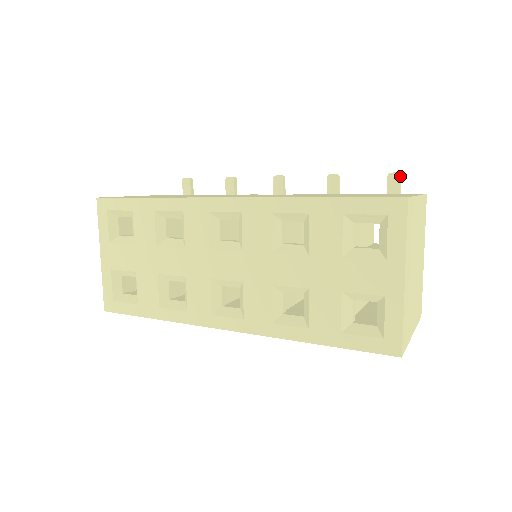
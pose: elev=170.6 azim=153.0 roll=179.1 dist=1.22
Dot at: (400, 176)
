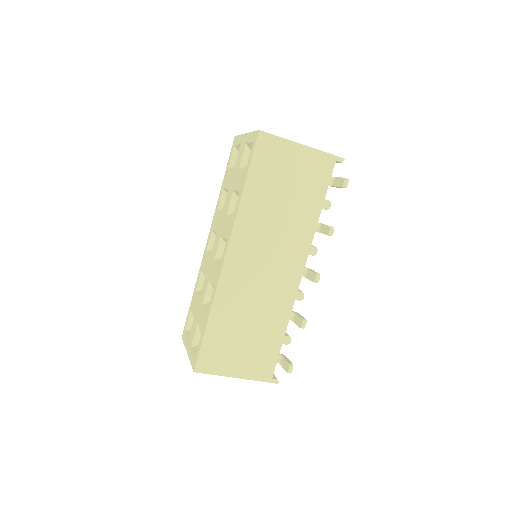
Dot at: occluded
